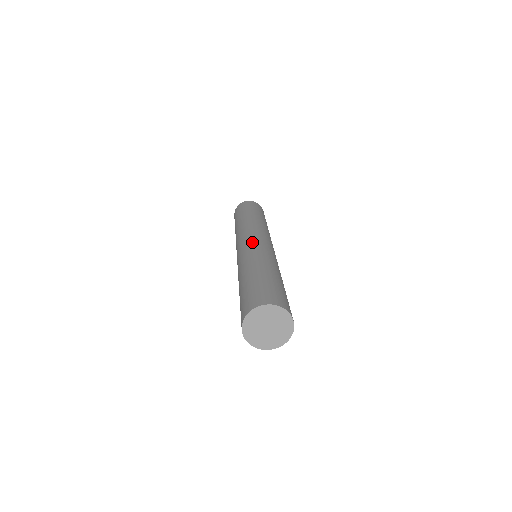
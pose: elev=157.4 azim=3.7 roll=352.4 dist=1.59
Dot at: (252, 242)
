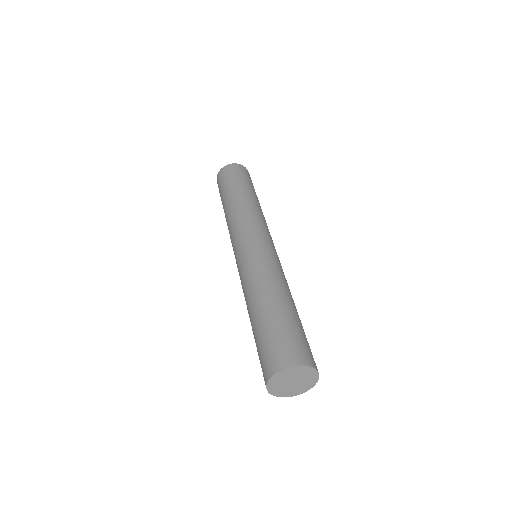
Dot at: (244, 253)
